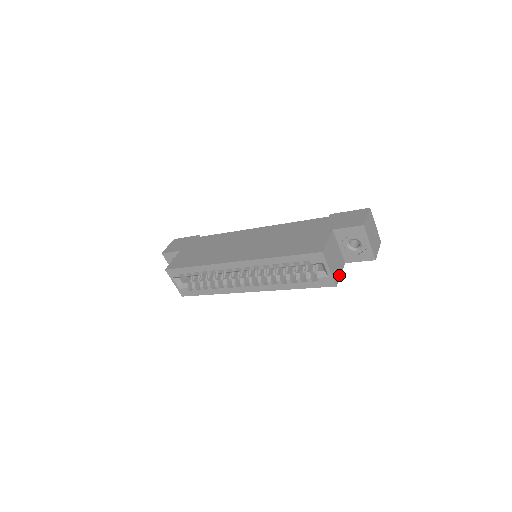
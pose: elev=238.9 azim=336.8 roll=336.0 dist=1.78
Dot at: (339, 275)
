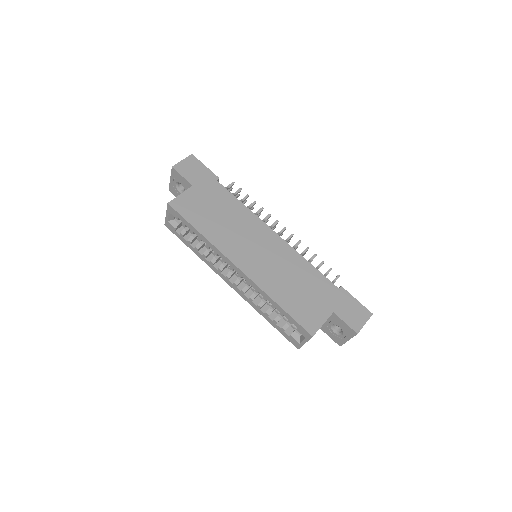
Dot at: occluded
